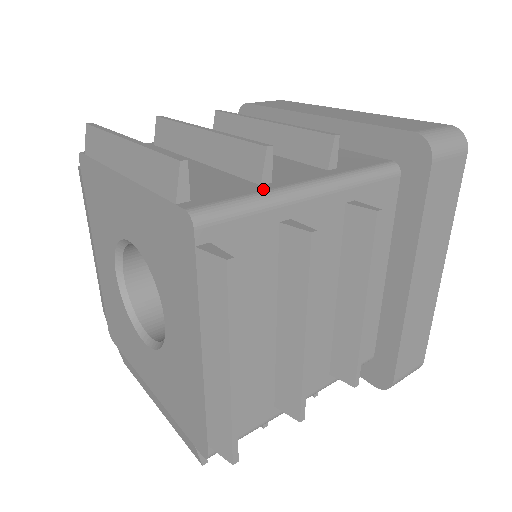
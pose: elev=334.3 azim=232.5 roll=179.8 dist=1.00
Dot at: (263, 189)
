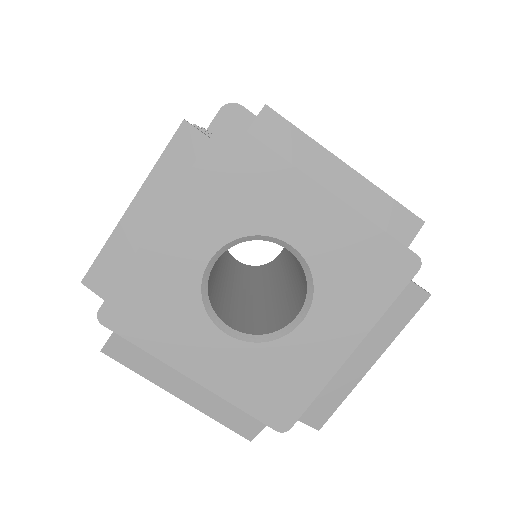
Dot at: occluded
